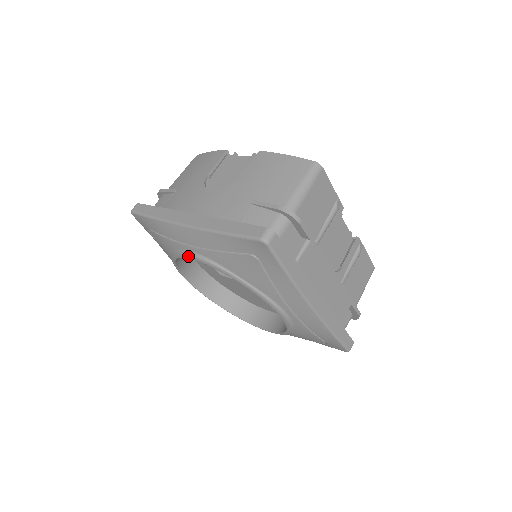
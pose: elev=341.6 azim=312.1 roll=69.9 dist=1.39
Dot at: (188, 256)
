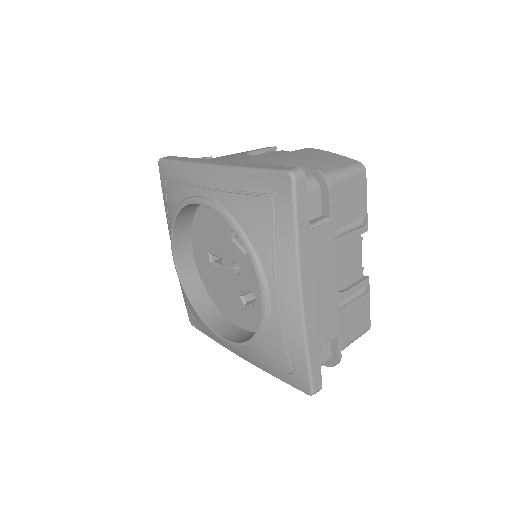
Dot at: (197, 199)
